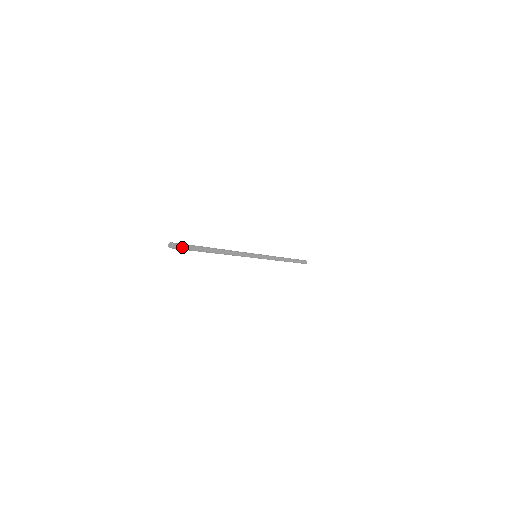
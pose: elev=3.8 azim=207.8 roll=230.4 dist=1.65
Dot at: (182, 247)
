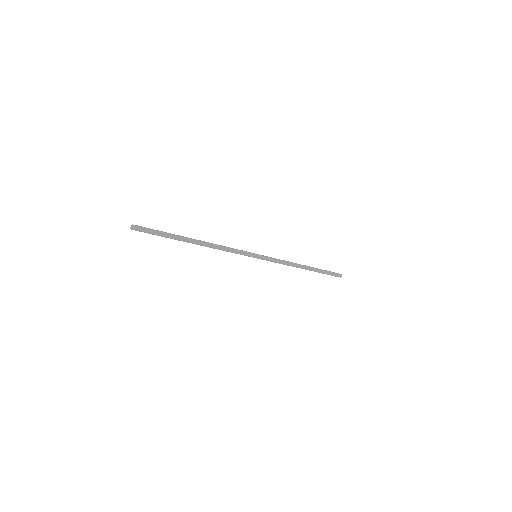
Dot at: (145, 231)
